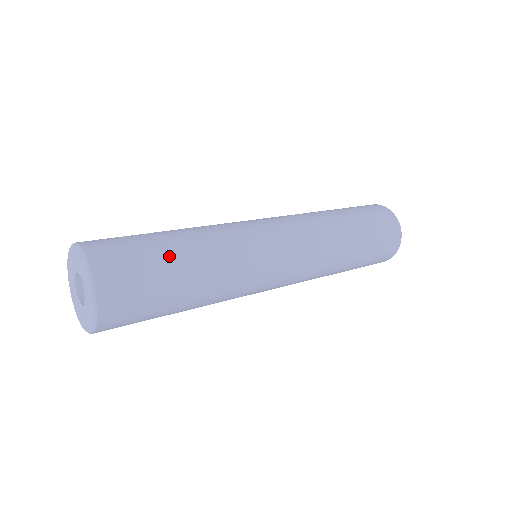
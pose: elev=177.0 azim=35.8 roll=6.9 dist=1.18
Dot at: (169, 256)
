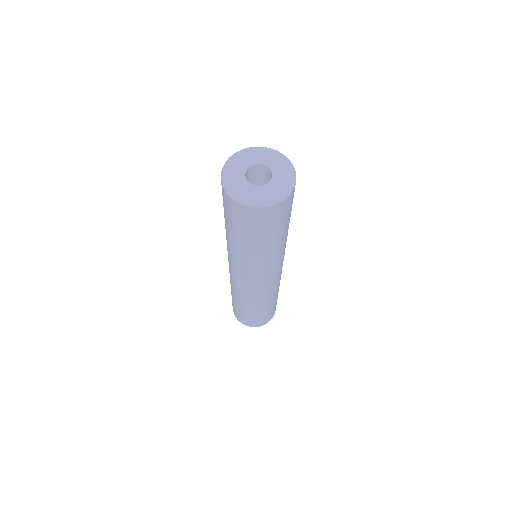
Dot at: occluded
